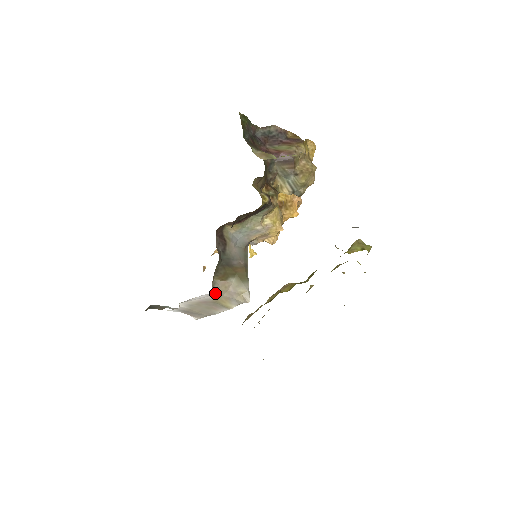
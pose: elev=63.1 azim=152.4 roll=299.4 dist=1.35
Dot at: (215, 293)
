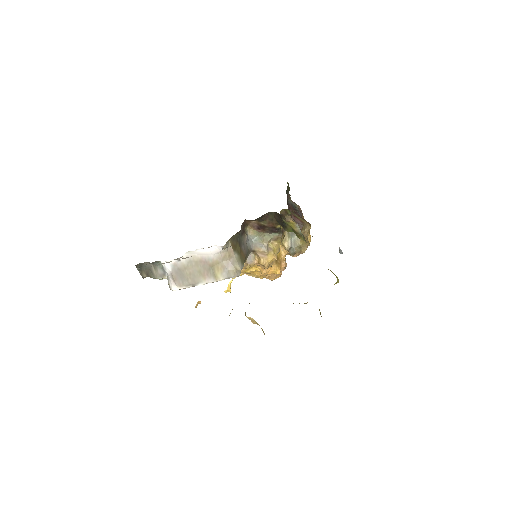
Dot at: (221, 254)
